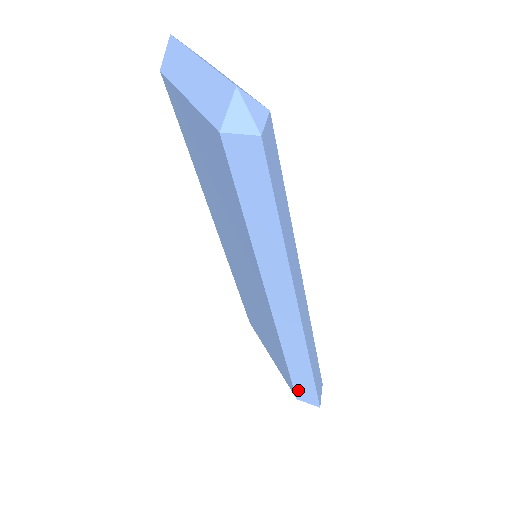
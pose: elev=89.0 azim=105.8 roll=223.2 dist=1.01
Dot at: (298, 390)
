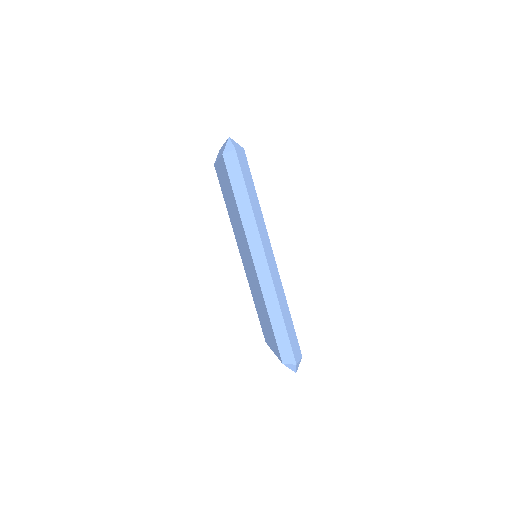
Dot at: (281, 349)
